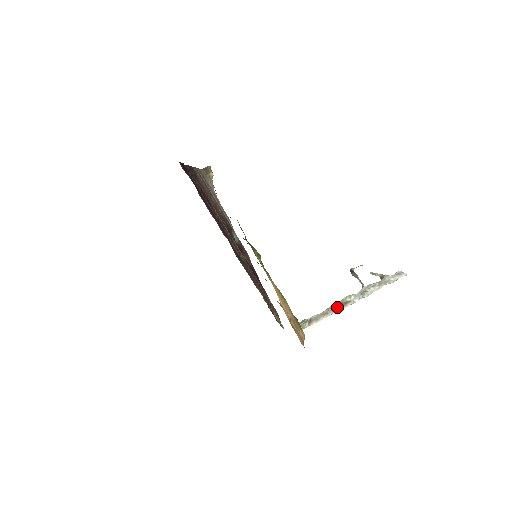
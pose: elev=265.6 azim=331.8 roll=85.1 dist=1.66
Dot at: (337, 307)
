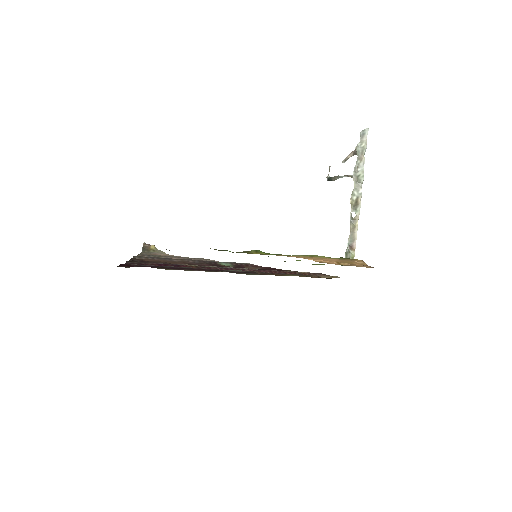
Dot at: (355, 213)
